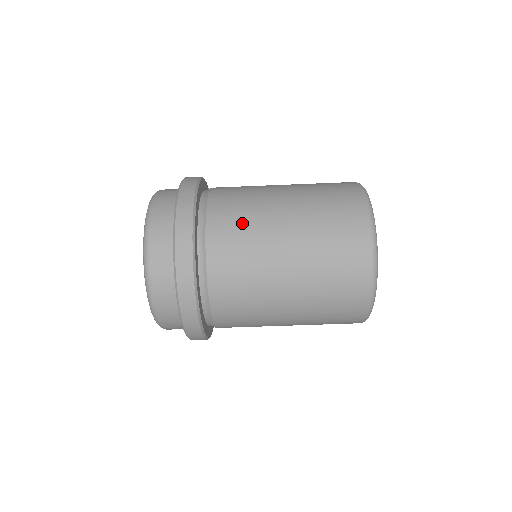
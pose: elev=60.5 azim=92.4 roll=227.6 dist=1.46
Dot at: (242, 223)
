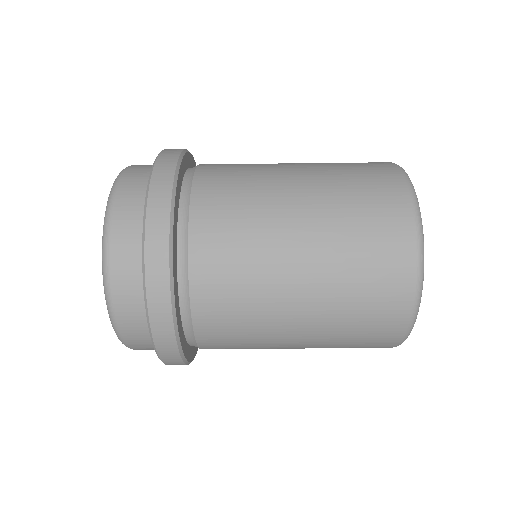
Dot at: (240, 174)
